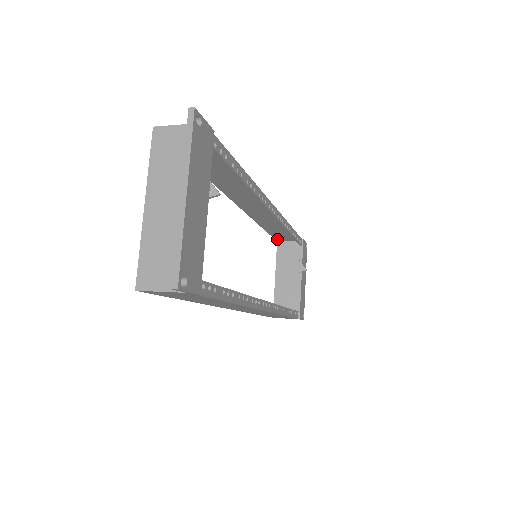
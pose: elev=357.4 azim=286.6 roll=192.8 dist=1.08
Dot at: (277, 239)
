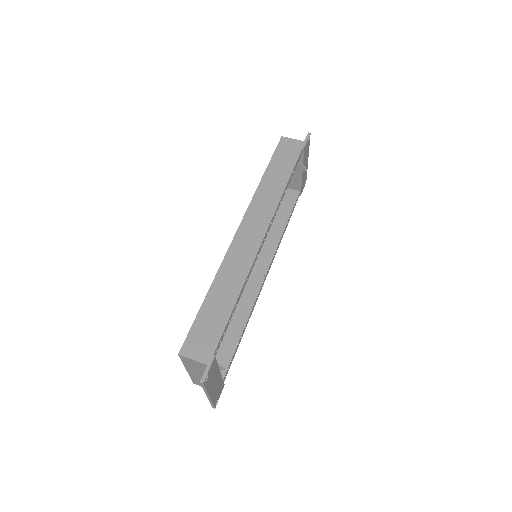
Dot at: (280, 145)
